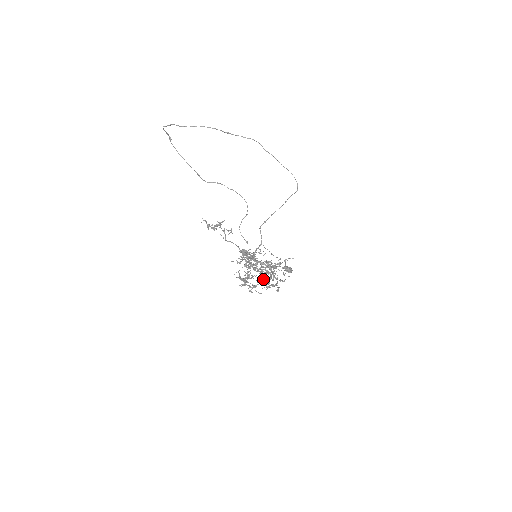
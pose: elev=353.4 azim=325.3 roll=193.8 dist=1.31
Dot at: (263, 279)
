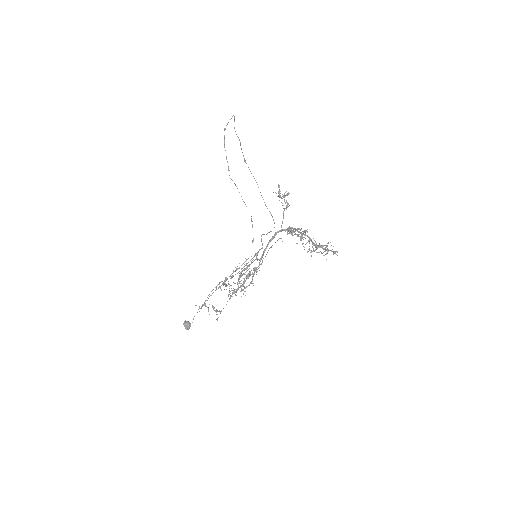
Dot at: (243, 286)
